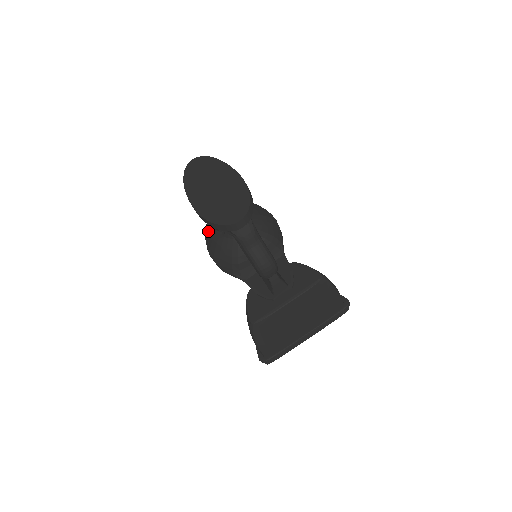
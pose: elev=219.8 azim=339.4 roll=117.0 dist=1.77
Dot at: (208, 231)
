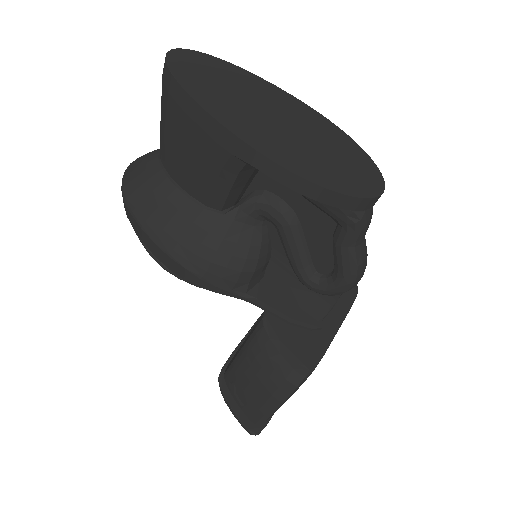
Dot at: (165, 207)
